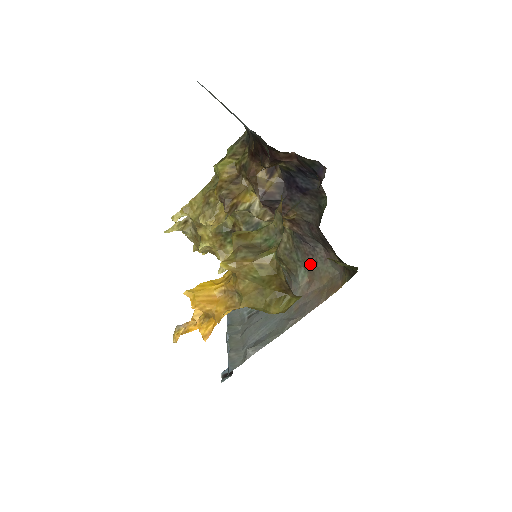
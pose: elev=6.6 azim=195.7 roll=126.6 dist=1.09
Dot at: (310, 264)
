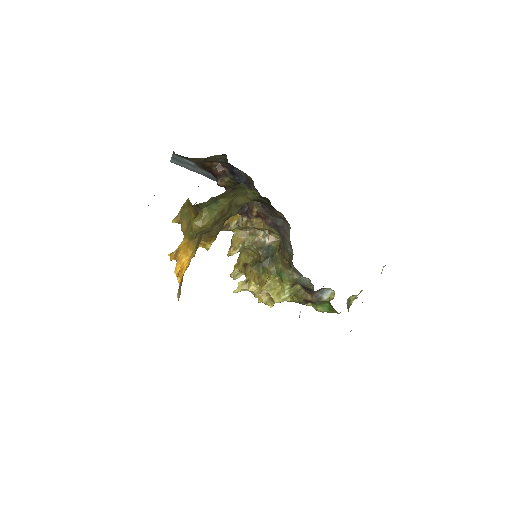
Dot at: (288, 241)
